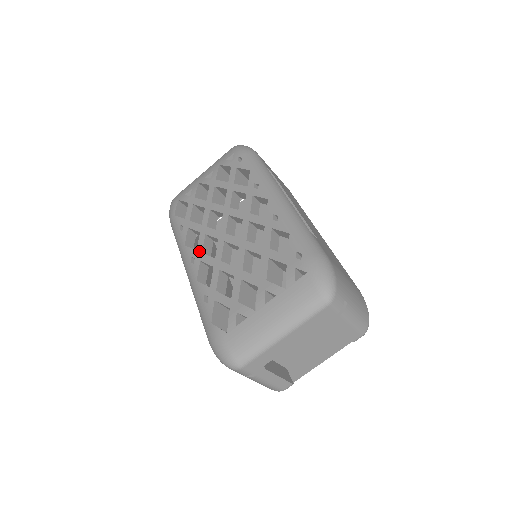
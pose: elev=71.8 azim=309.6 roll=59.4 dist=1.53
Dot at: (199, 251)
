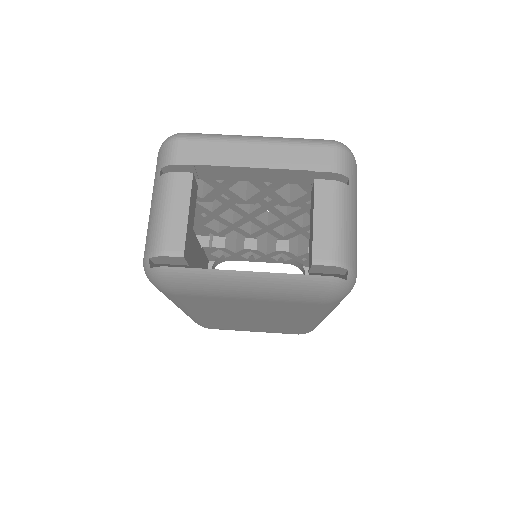
Dot at: occluded
